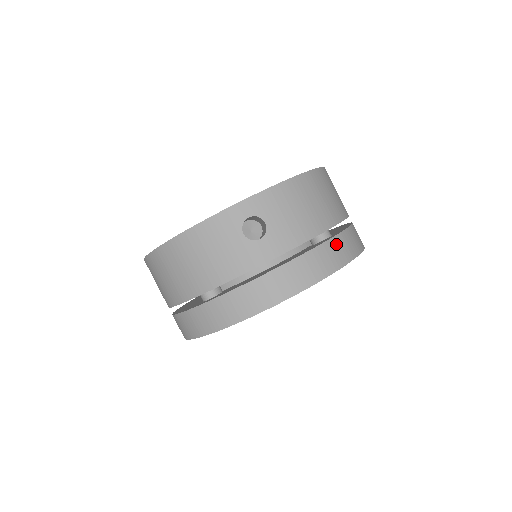
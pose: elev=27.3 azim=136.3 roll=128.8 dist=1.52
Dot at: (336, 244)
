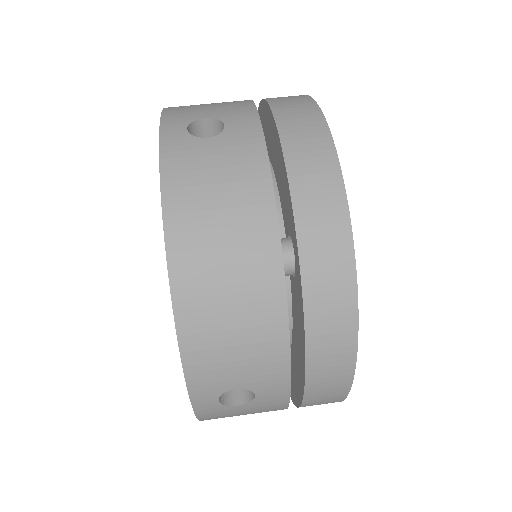
Dot at: (316, 292)
